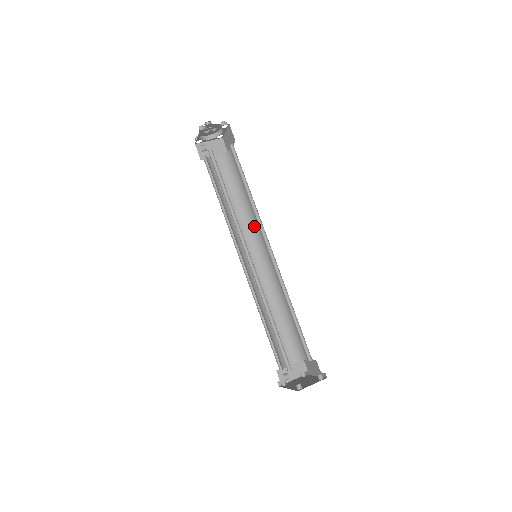
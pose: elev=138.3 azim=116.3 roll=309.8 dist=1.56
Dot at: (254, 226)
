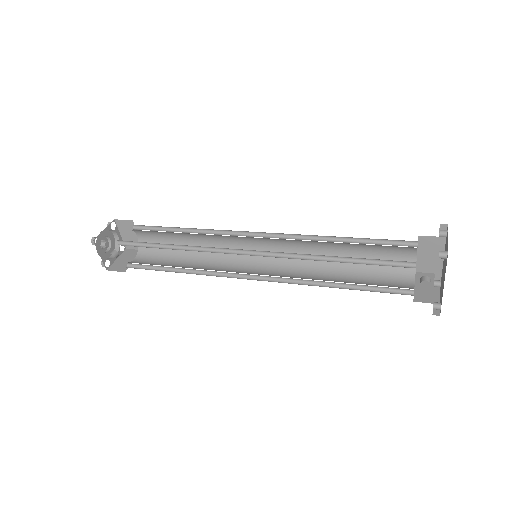
Dot at: occluded
